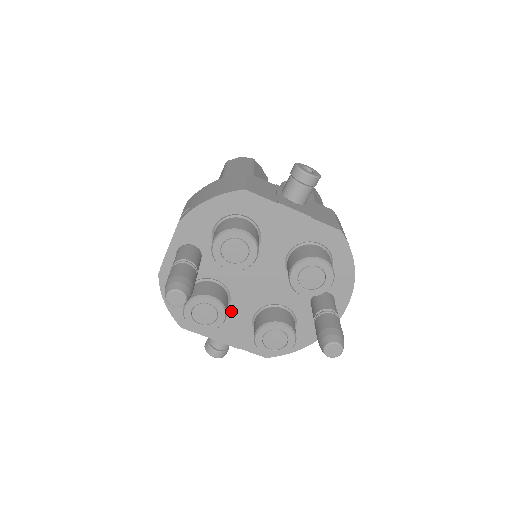
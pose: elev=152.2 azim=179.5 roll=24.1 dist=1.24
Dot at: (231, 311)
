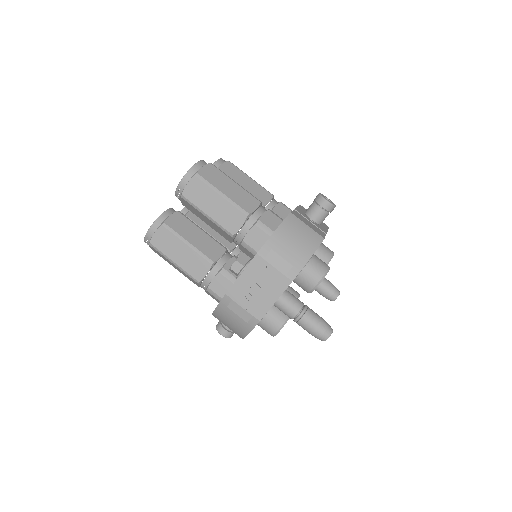
Dot at: occluded
